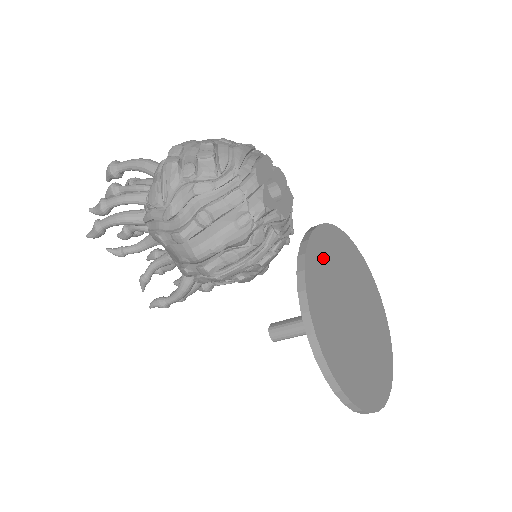
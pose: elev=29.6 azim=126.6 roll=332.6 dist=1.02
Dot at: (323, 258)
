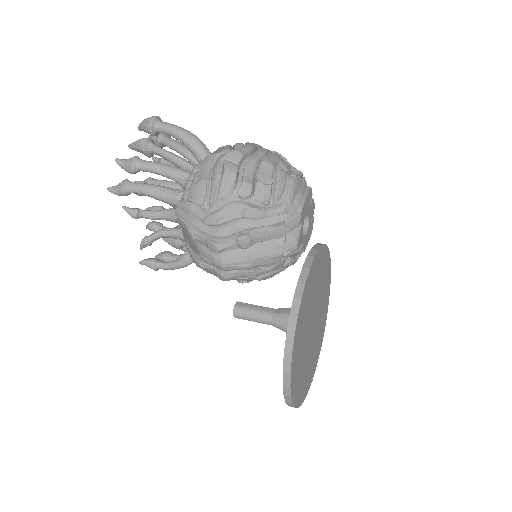
Dot at: (313, 281)
